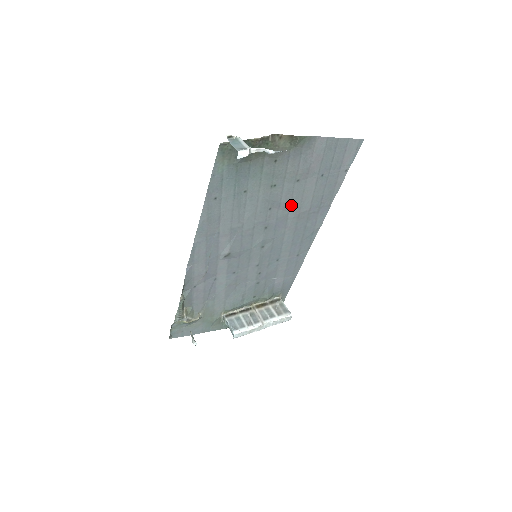
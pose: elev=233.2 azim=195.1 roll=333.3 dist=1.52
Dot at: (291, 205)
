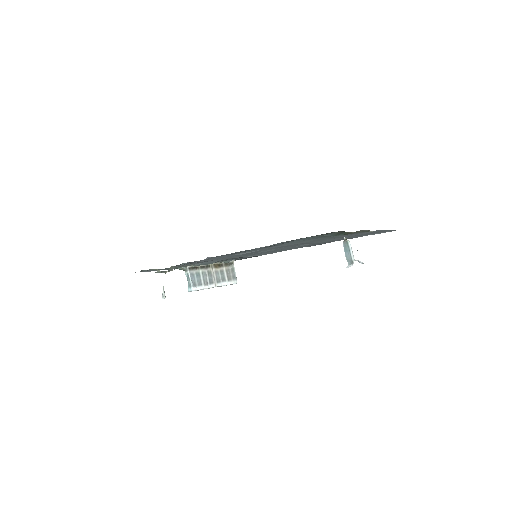
Dot at: (313, 243)
